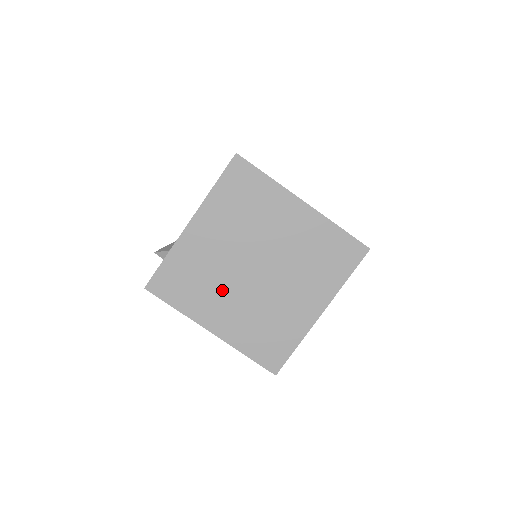
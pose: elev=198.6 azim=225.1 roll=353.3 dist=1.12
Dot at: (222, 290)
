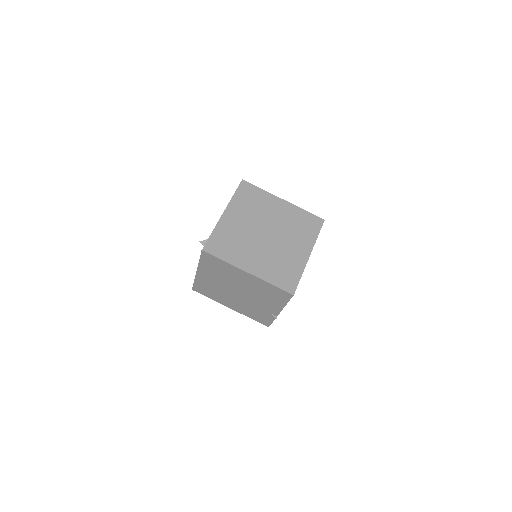
Dot at: (249, 247)
